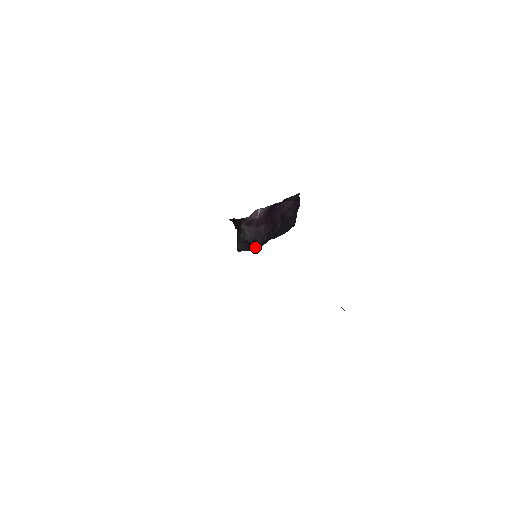
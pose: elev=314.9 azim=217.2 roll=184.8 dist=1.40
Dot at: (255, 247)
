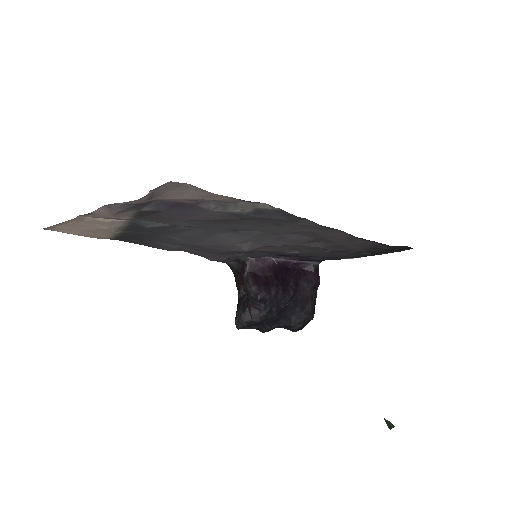
Dot at: (258, 299)
